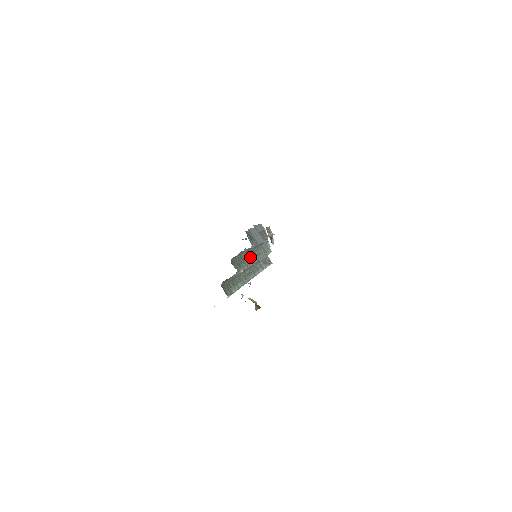
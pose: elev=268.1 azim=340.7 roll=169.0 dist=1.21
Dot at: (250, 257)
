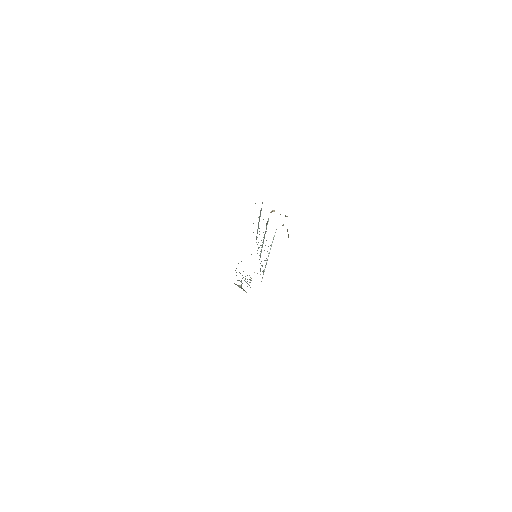
Dot at: occluded
